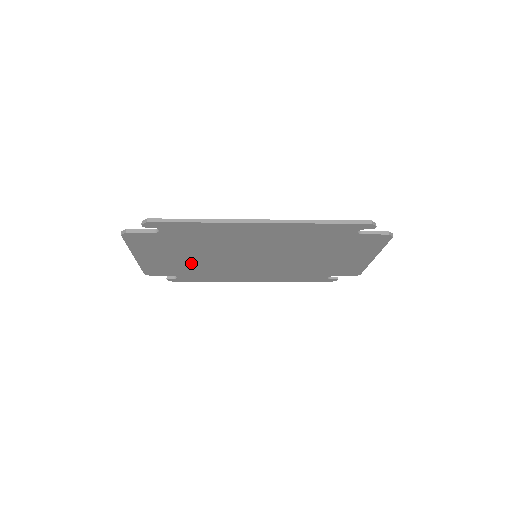
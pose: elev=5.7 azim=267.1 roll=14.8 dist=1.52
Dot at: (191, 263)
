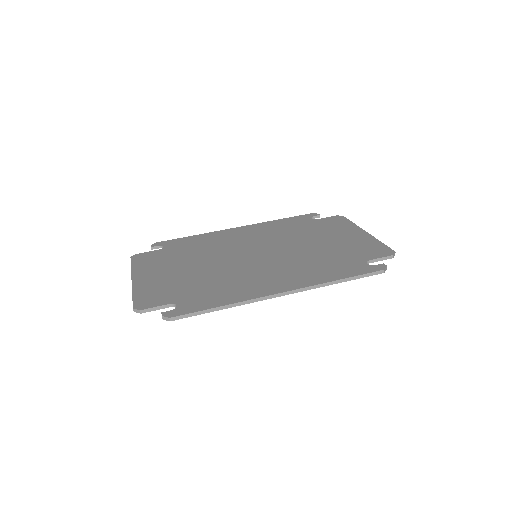
Dot at: occluded
